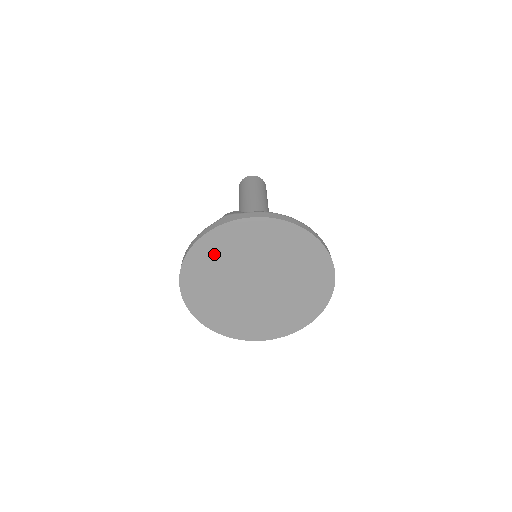
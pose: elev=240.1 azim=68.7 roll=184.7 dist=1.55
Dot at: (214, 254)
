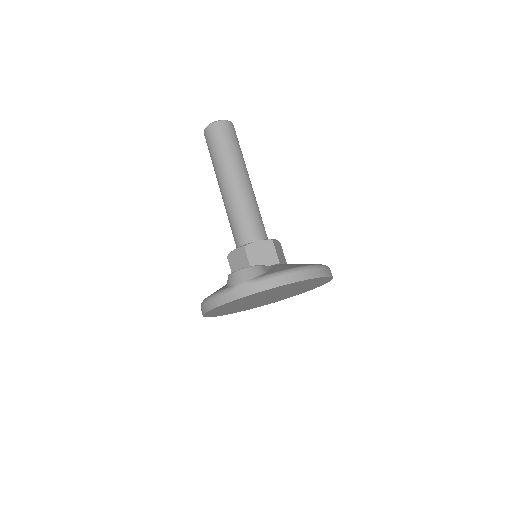
Dot at: (233, 304)
